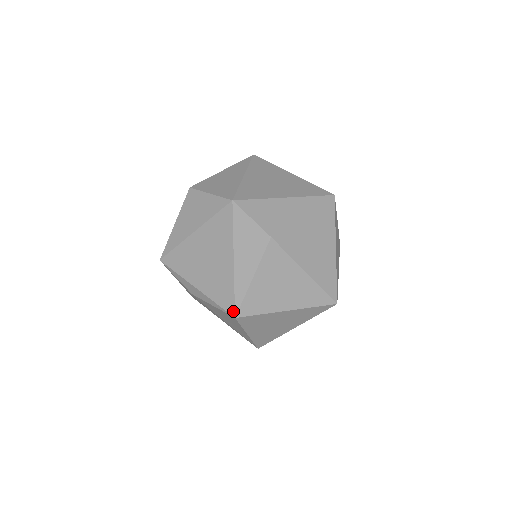
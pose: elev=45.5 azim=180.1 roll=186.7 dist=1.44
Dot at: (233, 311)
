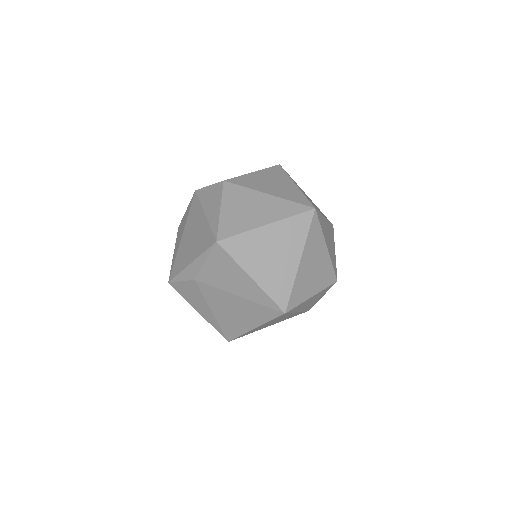
Dot at: (214, 240)
